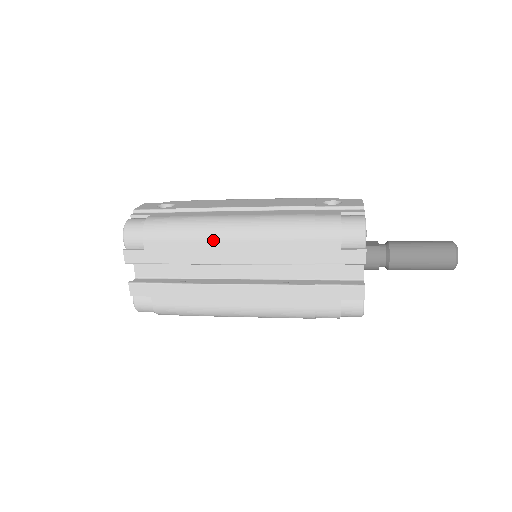
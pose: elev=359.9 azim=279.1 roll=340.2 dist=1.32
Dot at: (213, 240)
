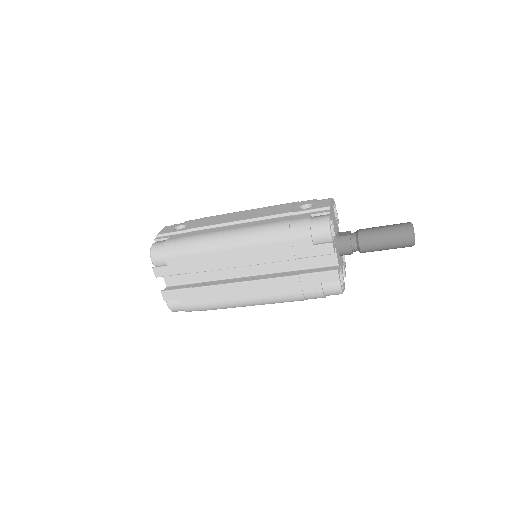
Dot at: (216, 251)
